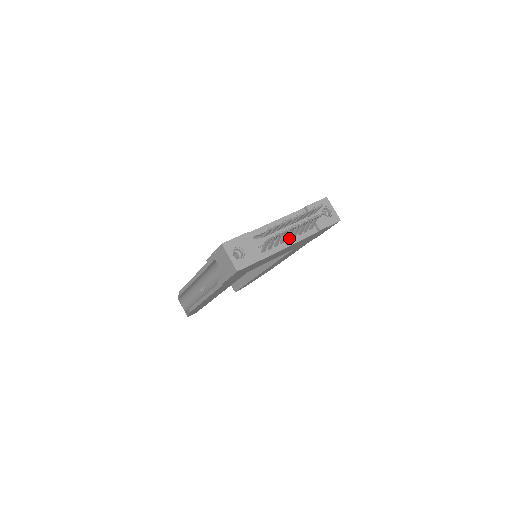
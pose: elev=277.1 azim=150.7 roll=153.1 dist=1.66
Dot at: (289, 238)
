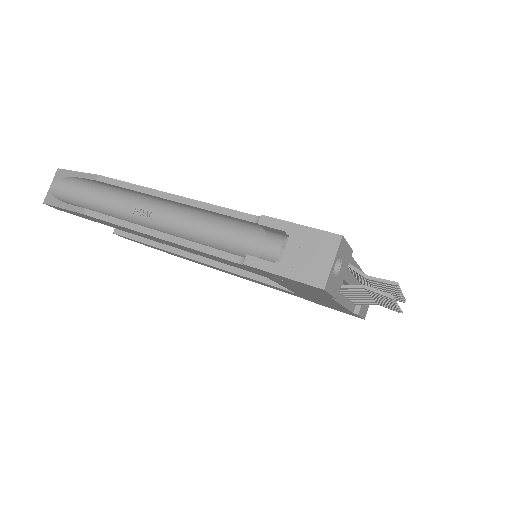
Dot at: (350, 296)
